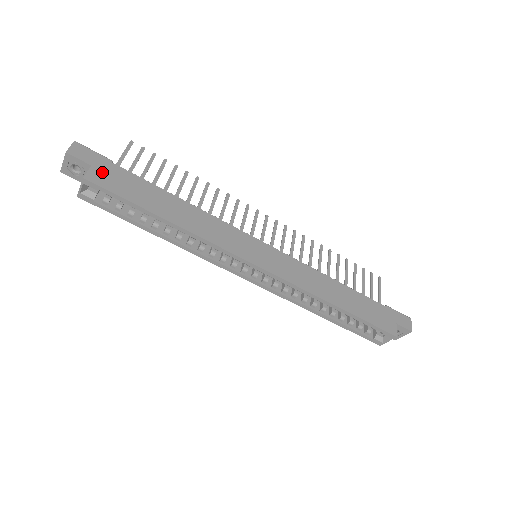
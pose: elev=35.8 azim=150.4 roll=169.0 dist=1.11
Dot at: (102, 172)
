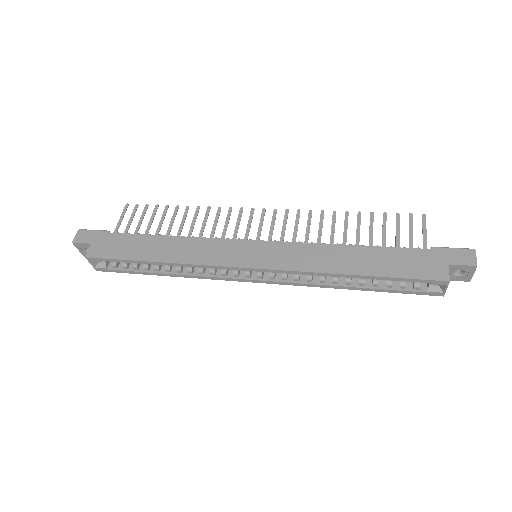
Dot at: (100, 245)
